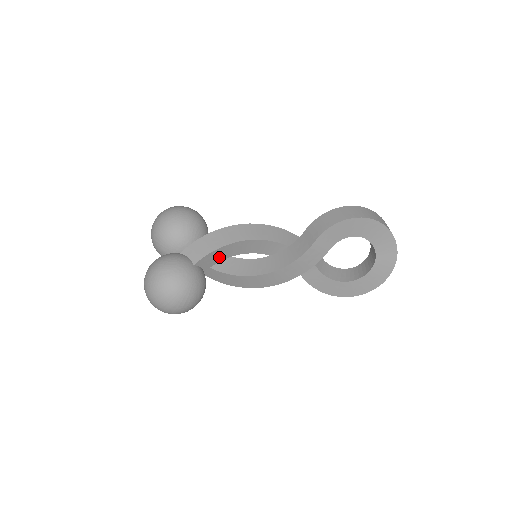
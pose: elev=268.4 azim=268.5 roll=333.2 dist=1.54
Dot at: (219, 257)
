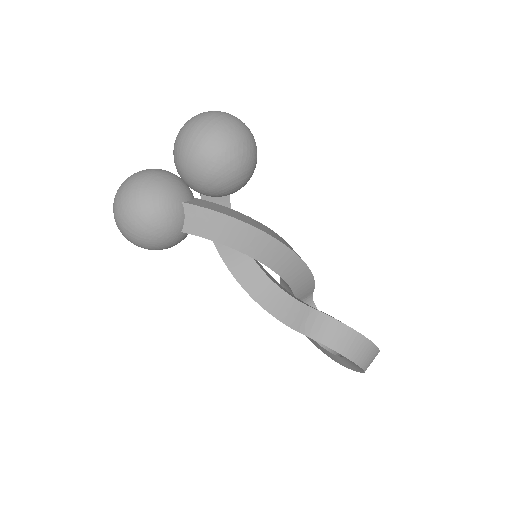
Dot at: occluded
